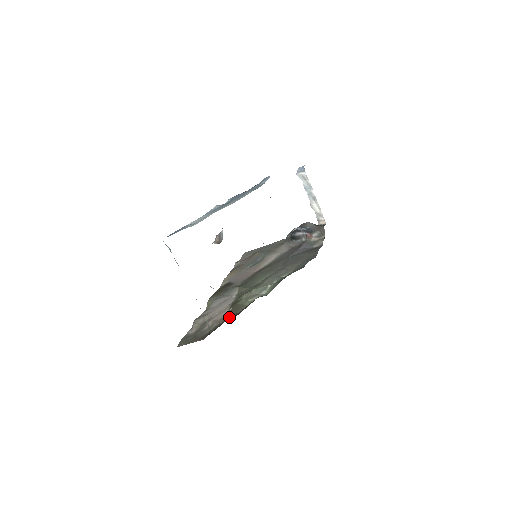
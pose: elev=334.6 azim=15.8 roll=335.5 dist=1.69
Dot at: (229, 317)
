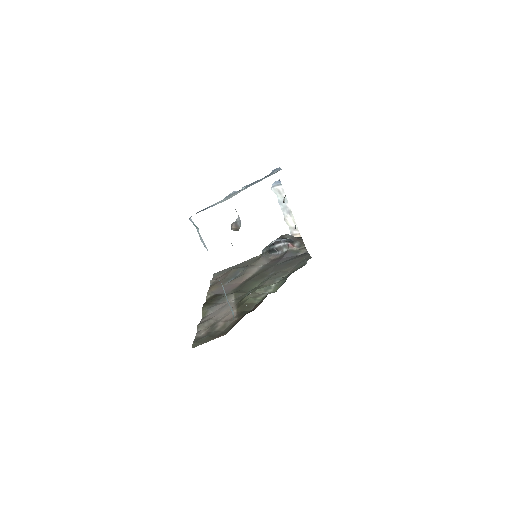
Dot at: (244, 313)
